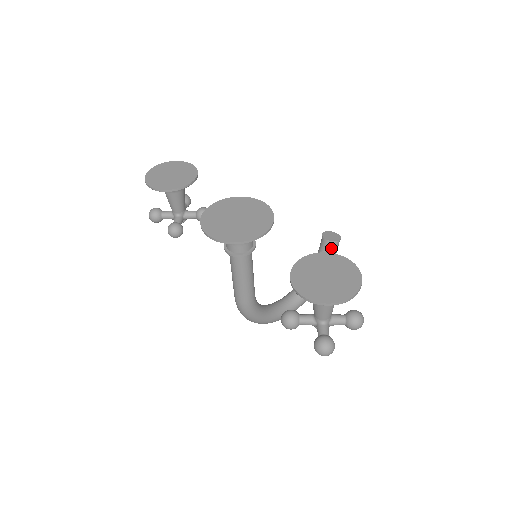
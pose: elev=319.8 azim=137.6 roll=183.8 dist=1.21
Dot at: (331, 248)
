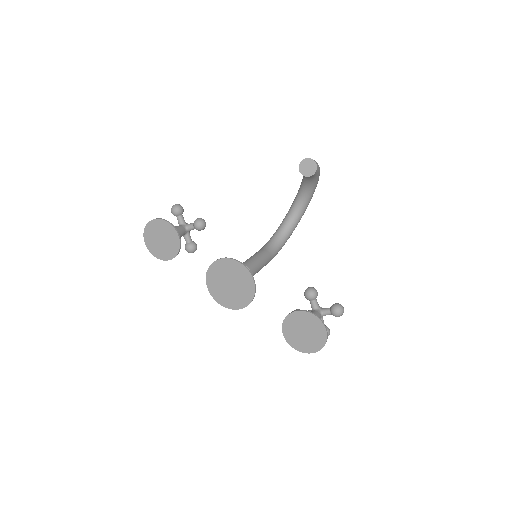
Dot at: (312, 176)
